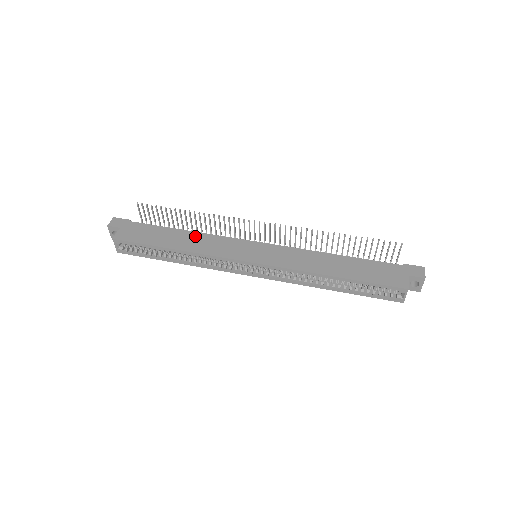
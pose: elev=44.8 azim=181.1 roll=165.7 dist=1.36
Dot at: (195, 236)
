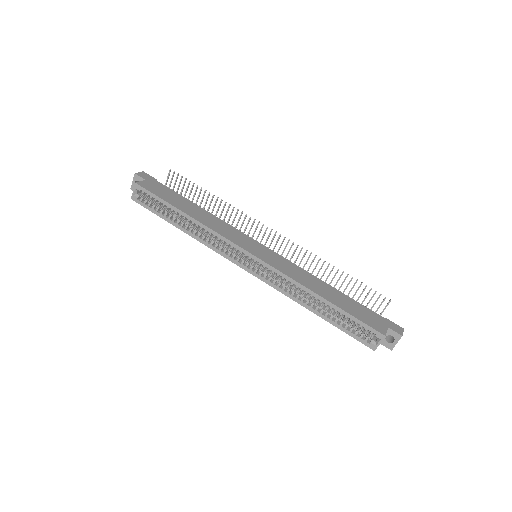
Dot at: (209, 215)
